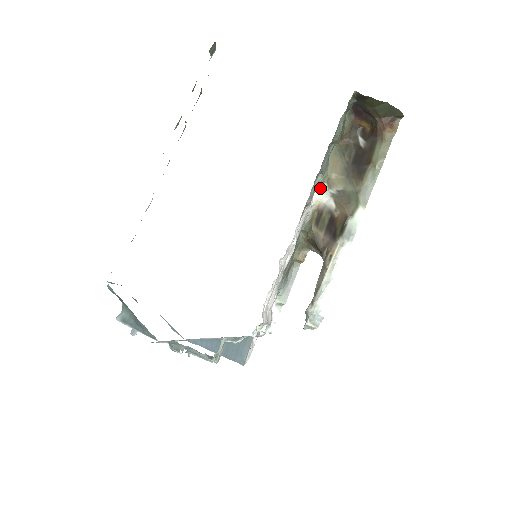
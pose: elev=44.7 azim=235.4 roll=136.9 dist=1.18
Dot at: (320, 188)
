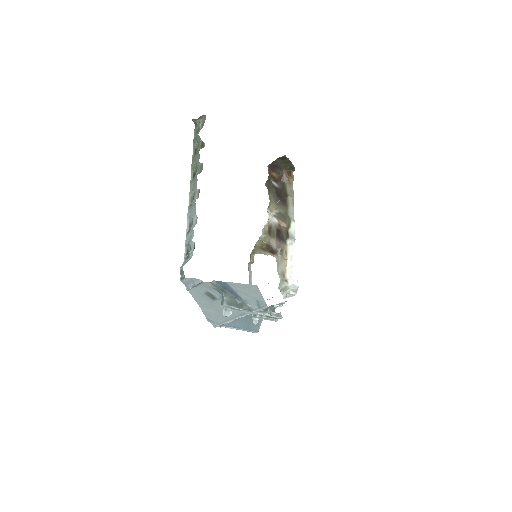
Dot at: (268, 212)
